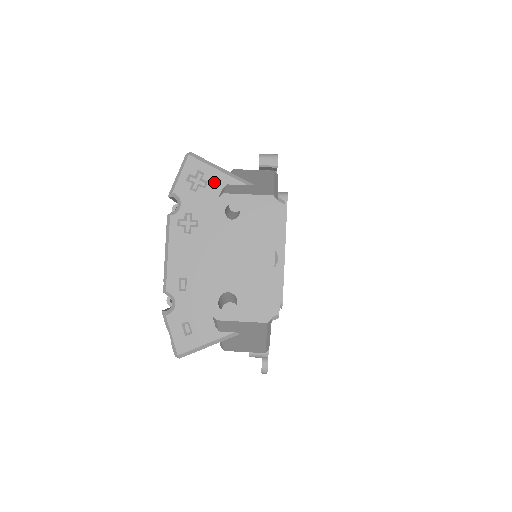
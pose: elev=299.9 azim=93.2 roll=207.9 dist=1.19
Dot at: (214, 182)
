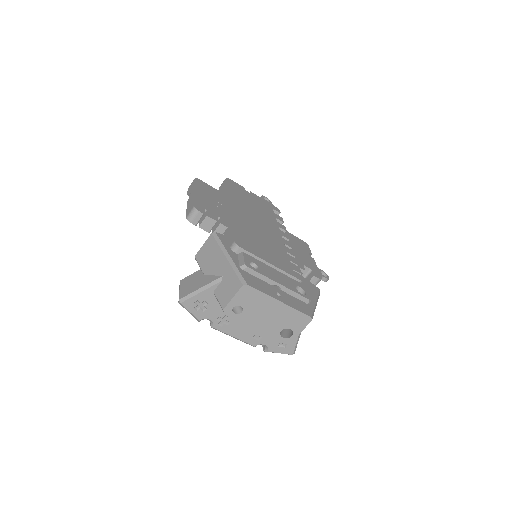
Dot at: (207, 298)
